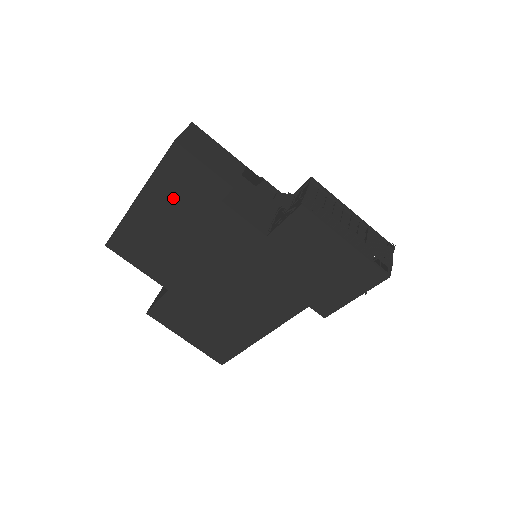
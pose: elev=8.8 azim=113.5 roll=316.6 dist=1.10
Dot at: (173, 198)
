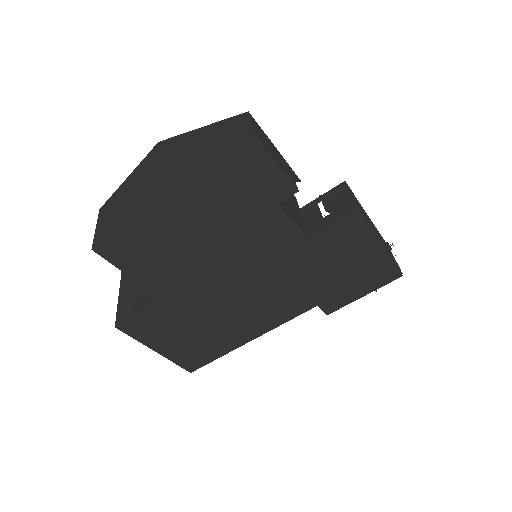
Dot at: (220, 197)
